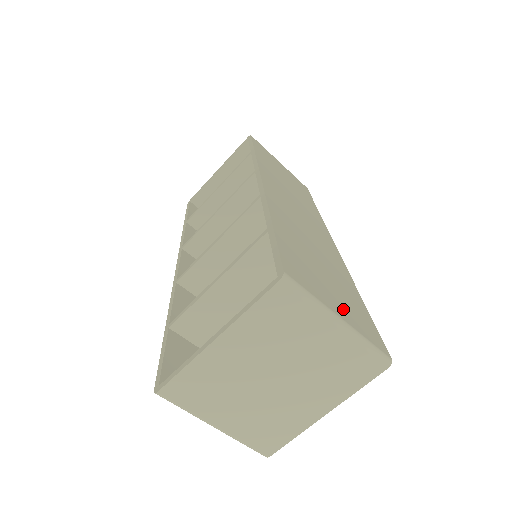
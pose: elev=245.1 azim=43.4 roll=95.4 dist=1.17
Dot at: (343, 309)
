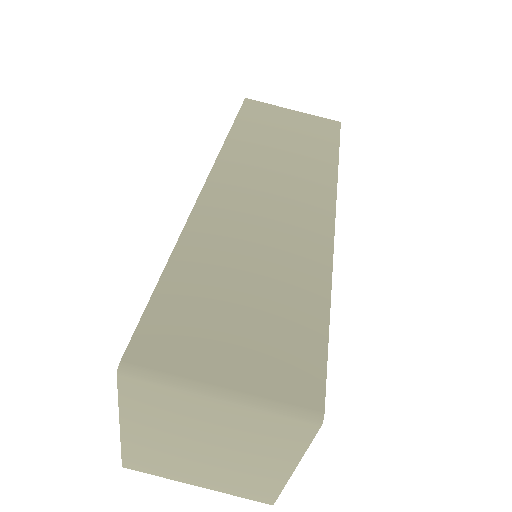
Dot at: (244, 362)
